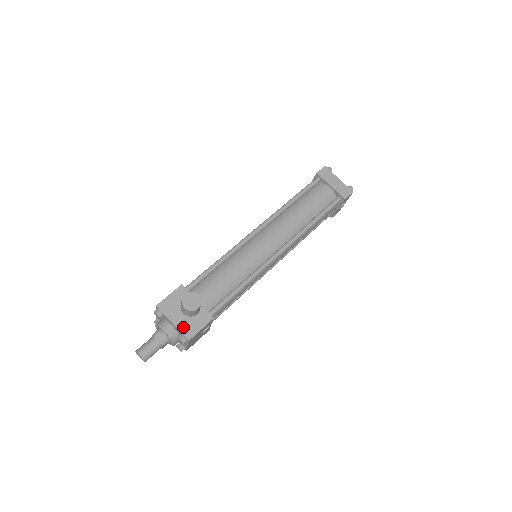
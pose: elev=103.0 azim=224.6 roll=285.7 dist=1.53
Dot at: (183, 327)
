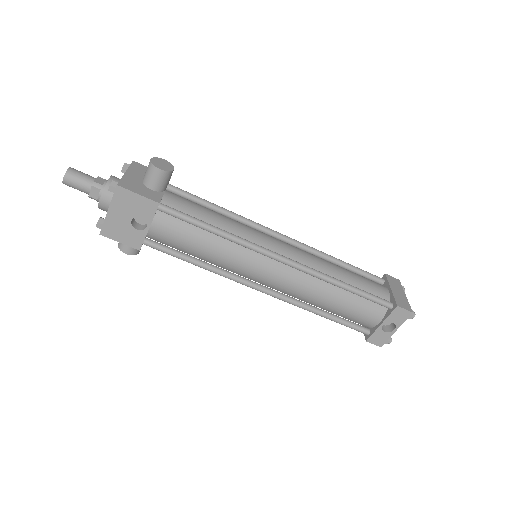
Dot at: (128, 180)
